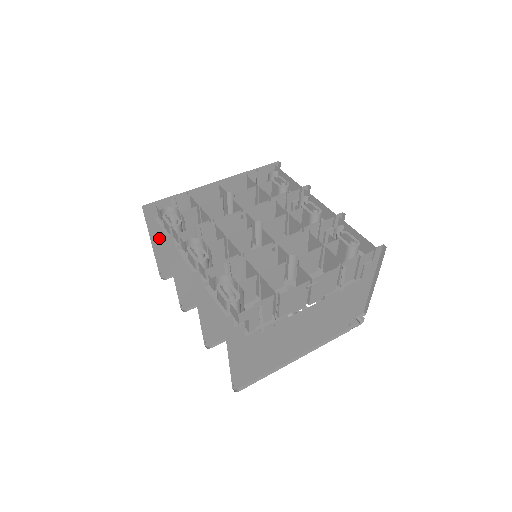
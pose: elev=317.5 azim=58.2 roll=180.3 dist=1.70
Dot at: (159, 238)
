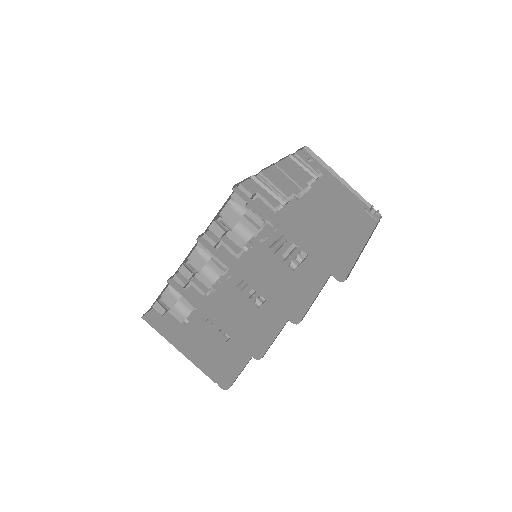
Dot at: (184, 346)
